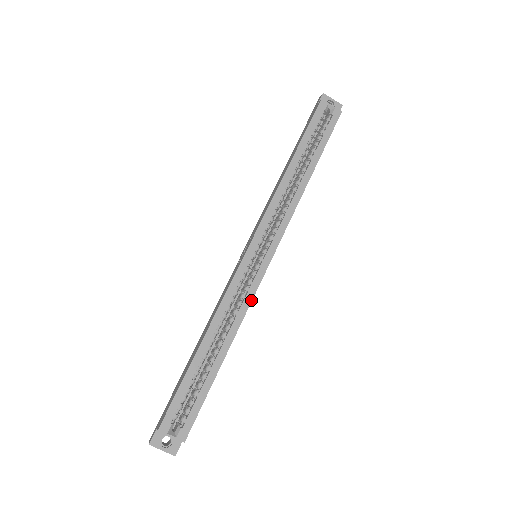
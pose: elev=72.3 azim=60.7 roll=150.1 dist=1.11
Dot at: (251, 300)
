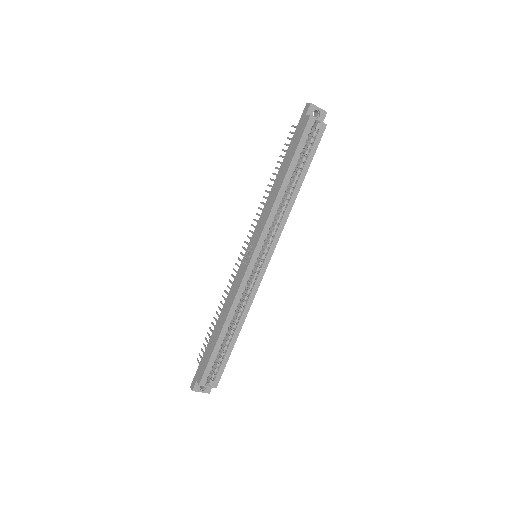
Dot at: (255, 294)
